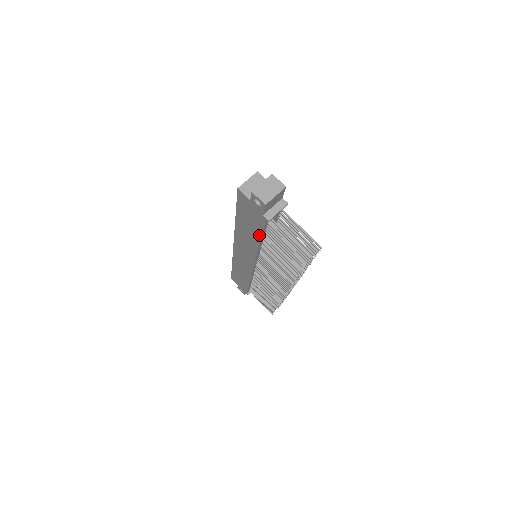
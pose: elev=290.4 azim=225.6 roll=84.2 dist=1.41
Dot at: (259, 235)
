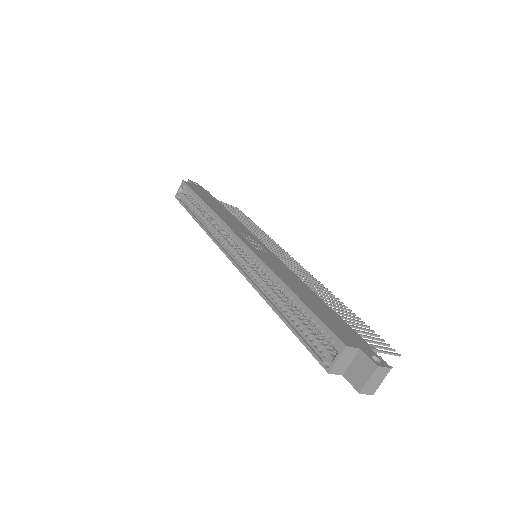
Dot at: occluded
